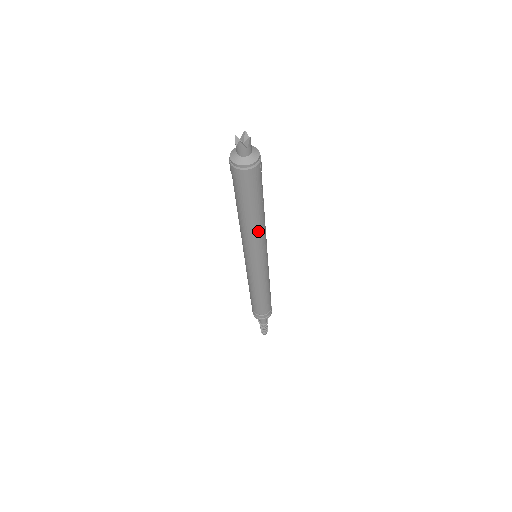
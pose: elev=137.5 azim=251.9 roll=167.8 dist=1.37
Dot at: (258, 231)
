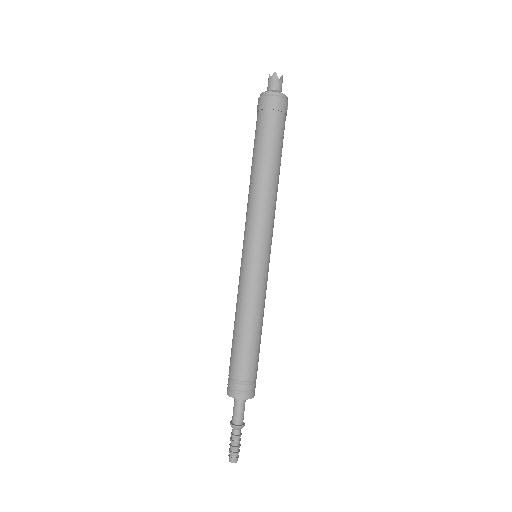
Dot at: (271, 193)
